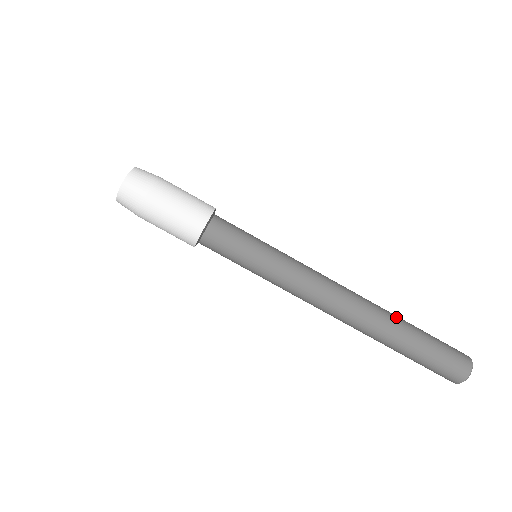
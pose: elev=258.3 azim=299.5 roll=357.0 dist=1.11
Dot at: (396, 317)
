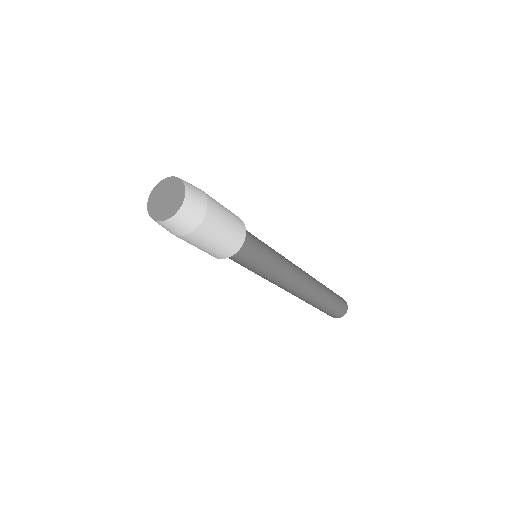
Dot at: (322, 299)
